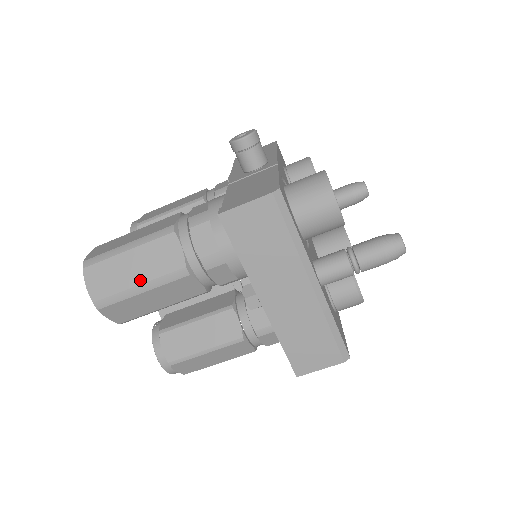
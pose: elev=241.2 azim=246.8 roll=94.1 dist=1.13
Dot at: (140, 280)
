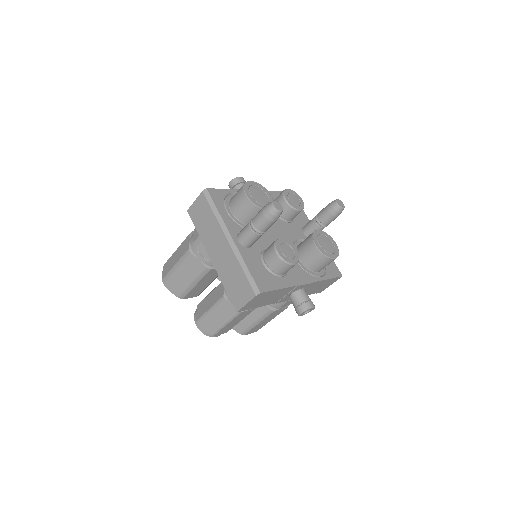
Dot at: (176, 262)
